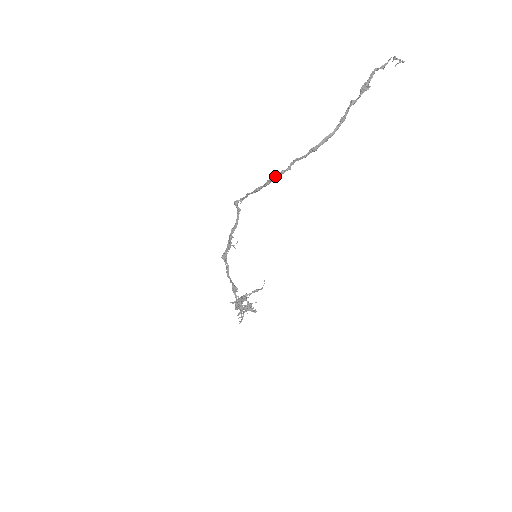
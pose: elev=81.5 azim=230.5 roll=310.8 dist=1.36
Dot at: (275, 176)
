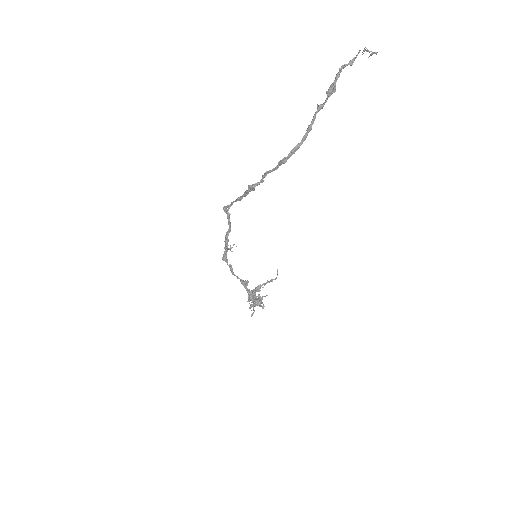
Dot at: (250, 188)
